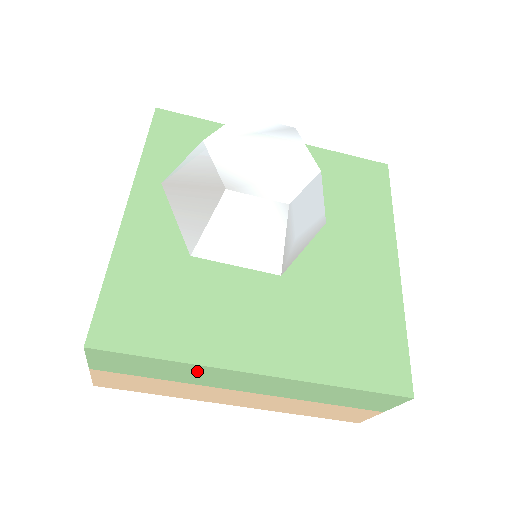
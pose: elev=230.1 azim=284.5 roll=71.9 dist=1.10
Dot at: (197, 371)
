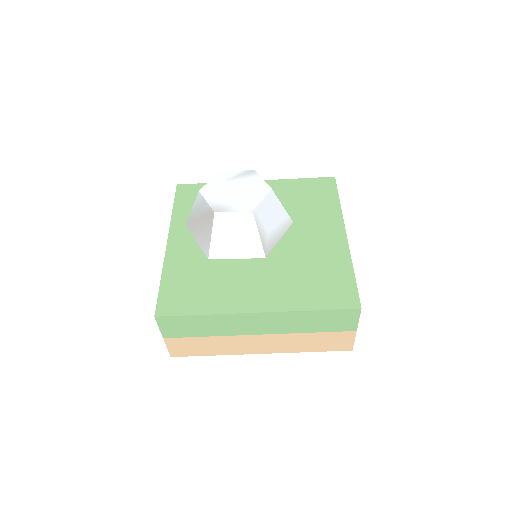
Dot at: (222, 321)
